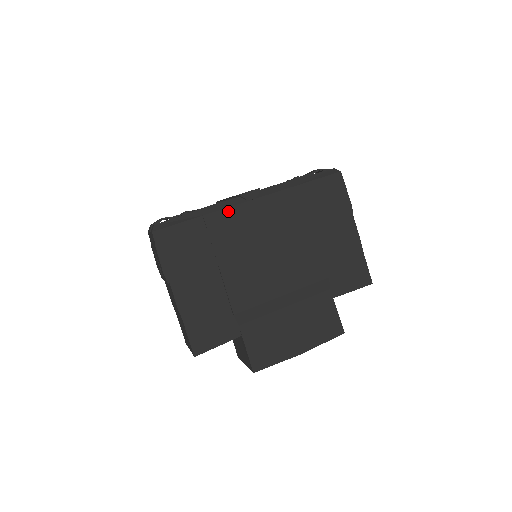
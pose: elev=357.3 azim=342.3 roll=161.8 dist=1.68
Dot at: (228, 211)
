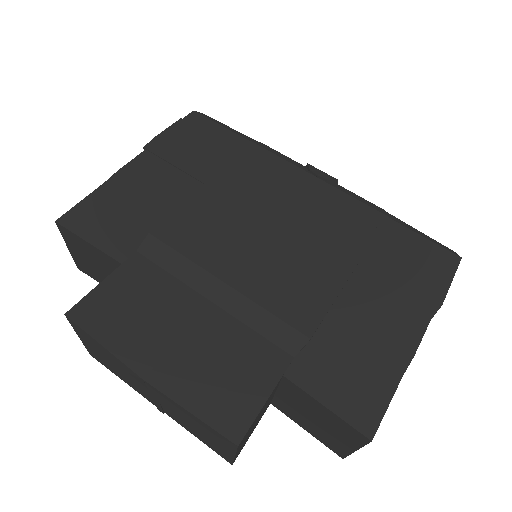
Dot at: (279, 161)
